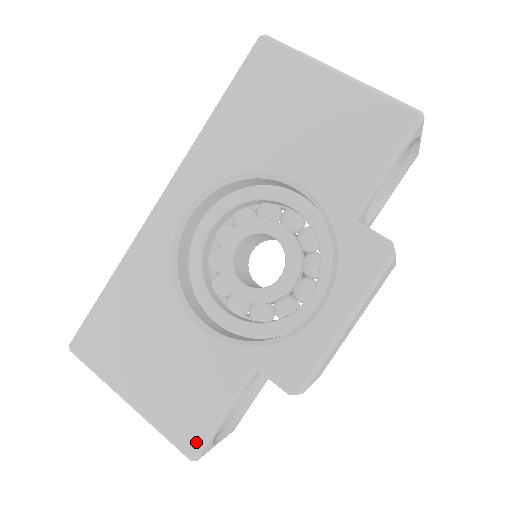
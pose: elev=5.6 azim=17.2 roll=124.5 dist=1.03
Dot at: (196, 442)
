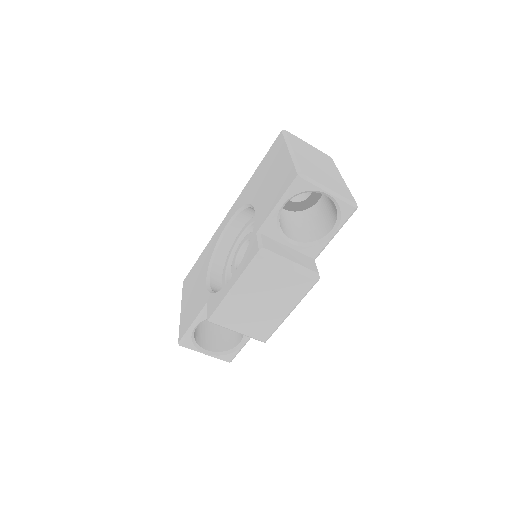
Dot at: (182, 335)
